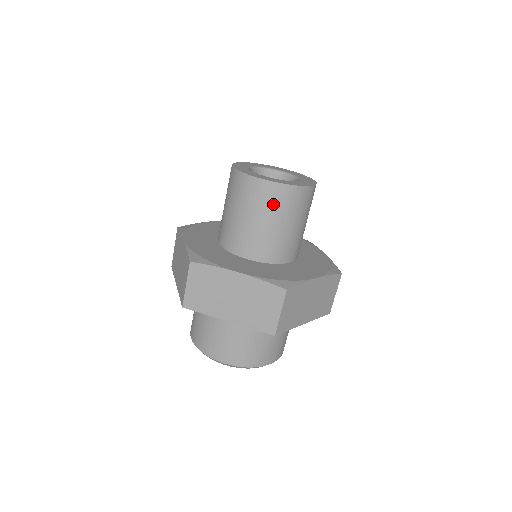
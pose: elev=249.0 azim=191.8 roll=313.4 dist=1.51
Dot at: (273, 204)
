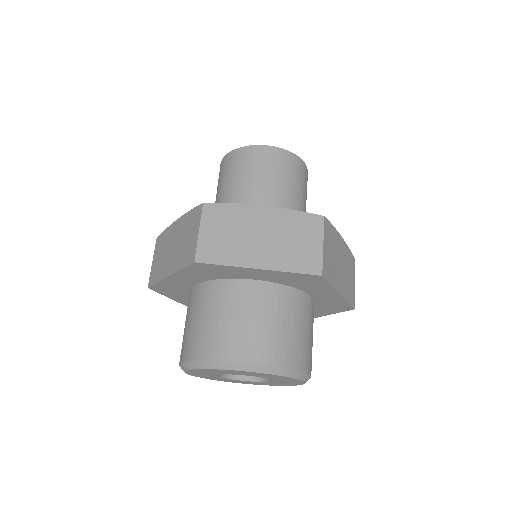
Dot at: (232, 169)
